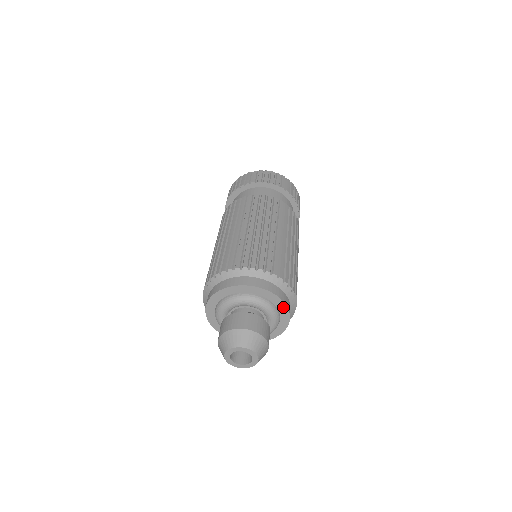
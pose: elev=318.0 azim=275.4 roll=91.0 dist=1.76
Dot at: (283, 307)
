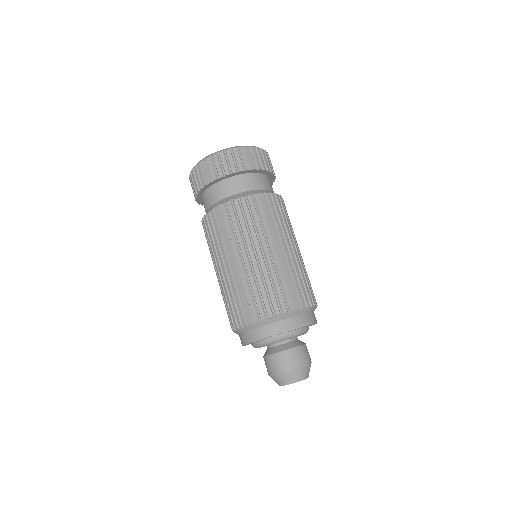
Dot at: (314, 324)
